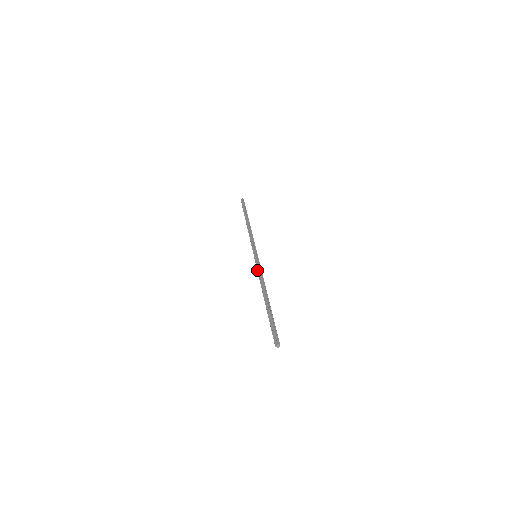
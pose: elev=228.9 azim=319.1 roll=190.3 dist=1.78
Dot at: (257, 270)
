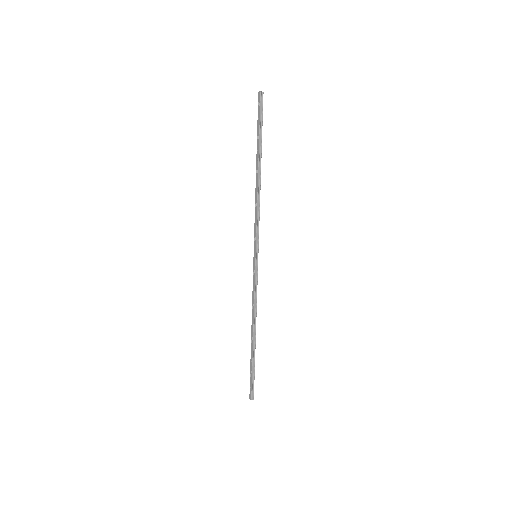
Dot at: occluded
